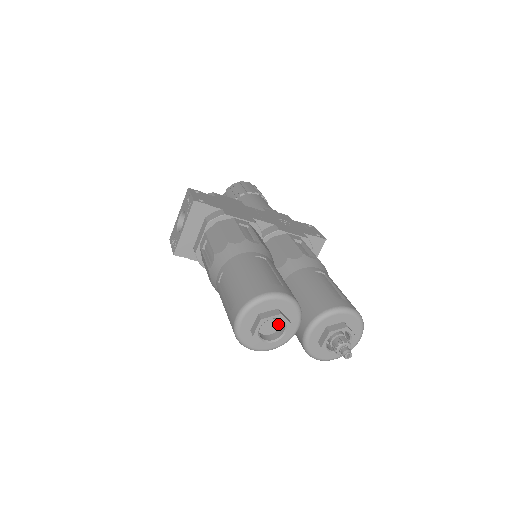
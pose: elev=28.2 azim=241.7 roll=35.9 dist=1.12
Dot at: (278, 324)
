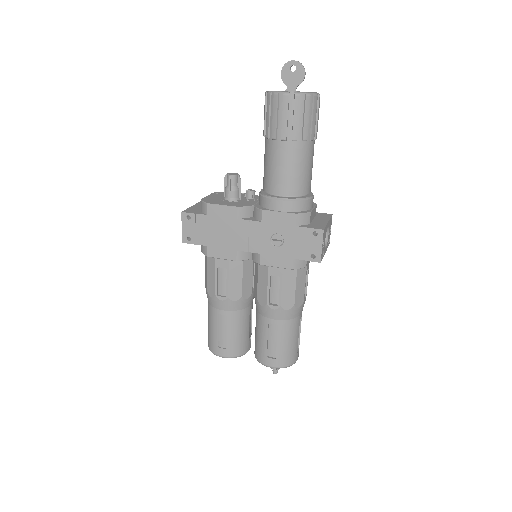
Dot at: occluded
